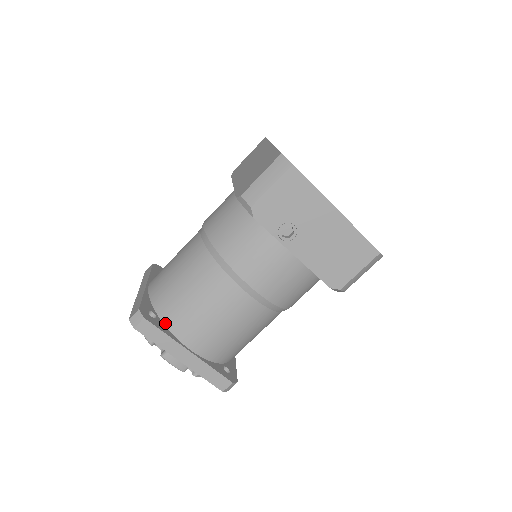
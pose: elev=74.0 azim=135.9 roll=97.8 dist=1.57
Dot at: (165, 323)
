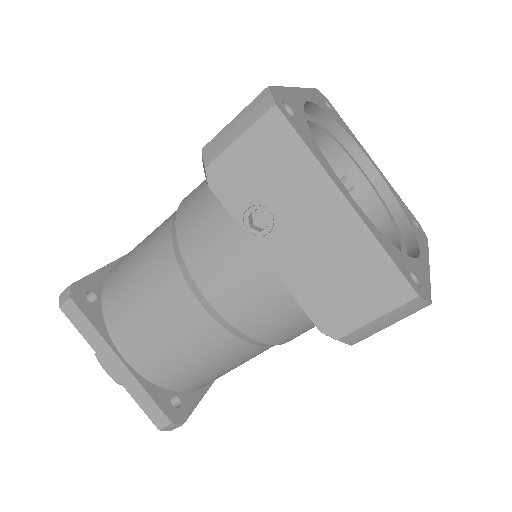
Dot at: (104, 313)
